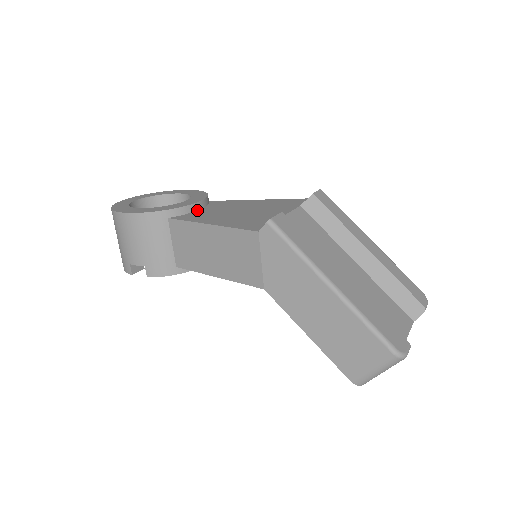
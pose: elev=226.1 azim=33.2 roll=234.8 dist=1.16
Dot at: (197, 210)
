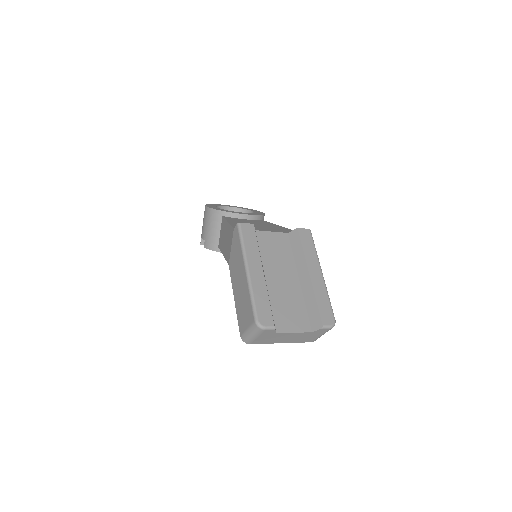
Dot at: (243, 219)
